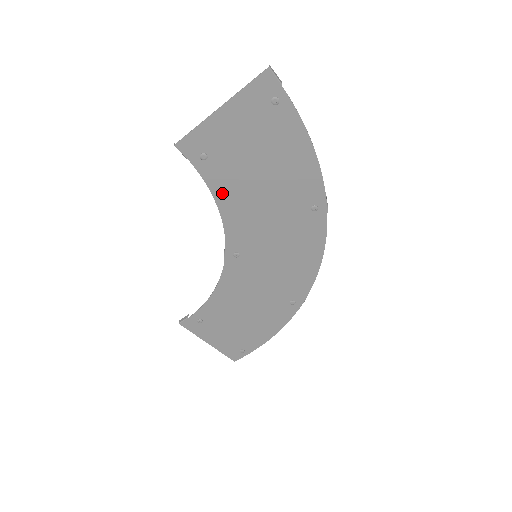
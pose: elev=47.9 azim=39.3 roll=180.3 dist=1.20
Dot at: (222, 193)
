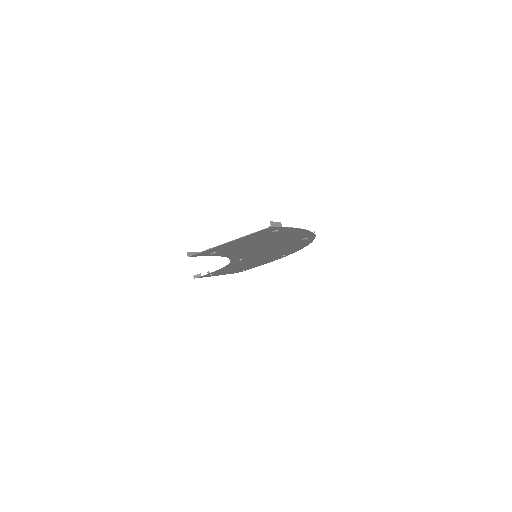
Dot at: (229, 254)
